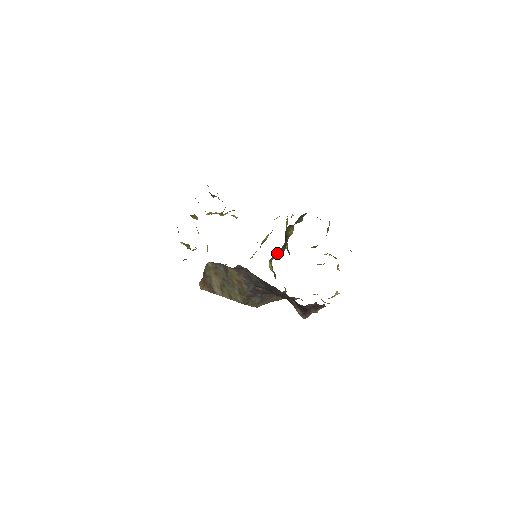
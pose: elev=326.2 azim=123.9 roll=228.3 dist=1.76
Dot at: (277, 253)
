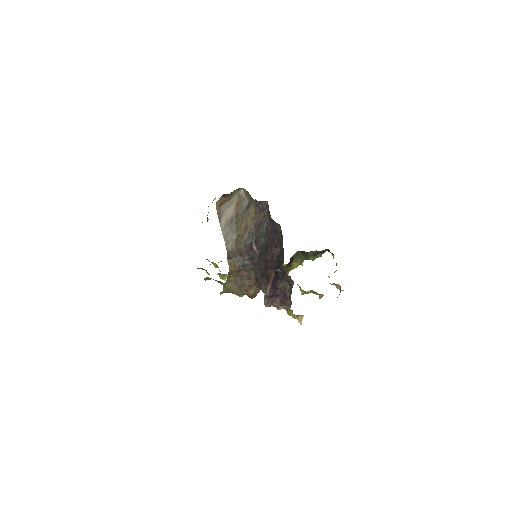
Dot at: occluded
